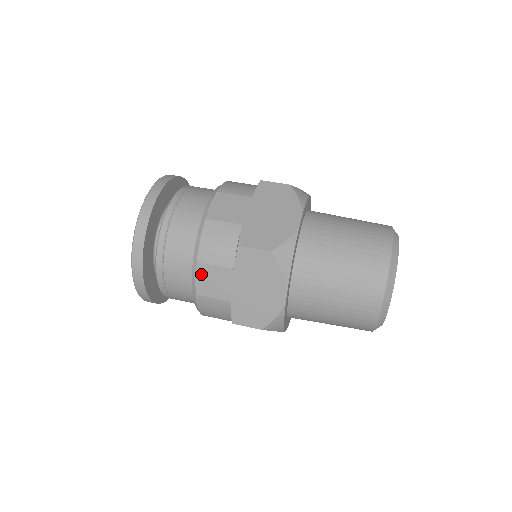
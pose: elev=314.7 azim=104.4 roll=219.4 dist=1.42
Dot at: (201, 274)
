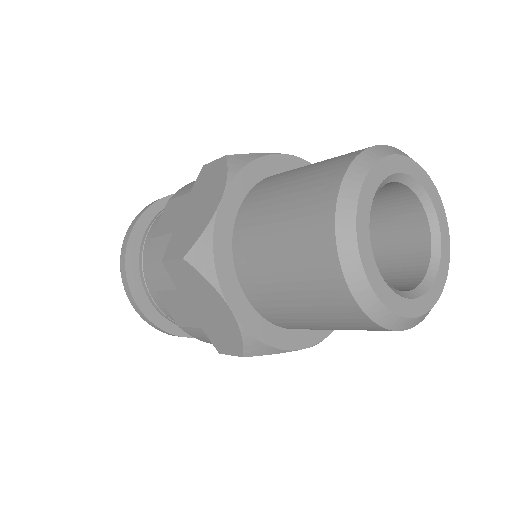
Dot at: (166, 303)
